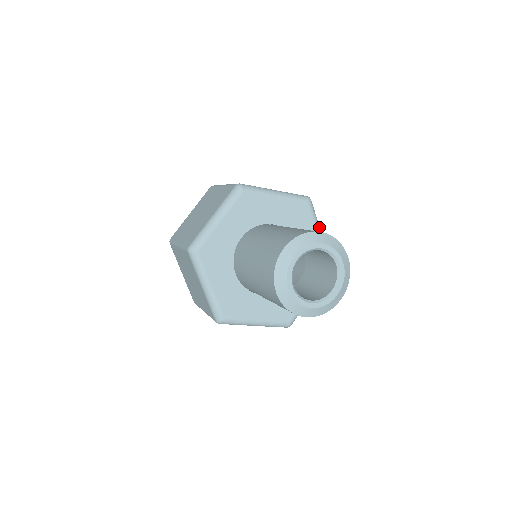
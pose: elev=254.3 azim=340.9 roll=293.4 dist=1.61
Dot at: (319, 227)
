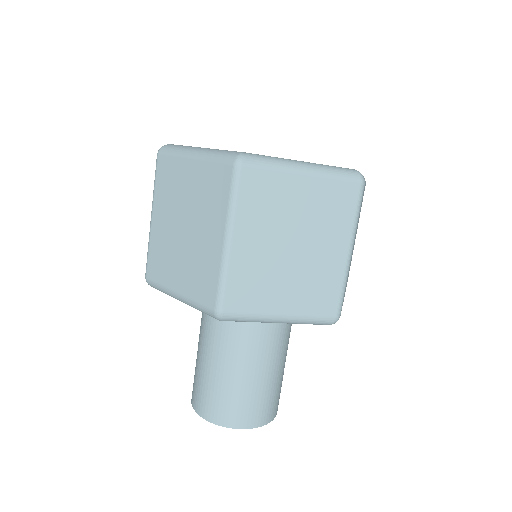
Dot at: (268, 321)
